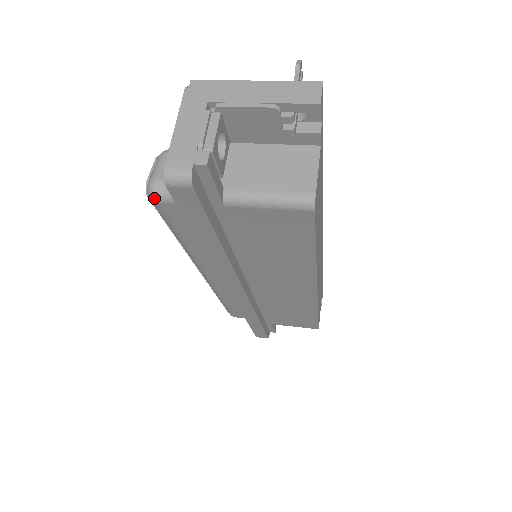
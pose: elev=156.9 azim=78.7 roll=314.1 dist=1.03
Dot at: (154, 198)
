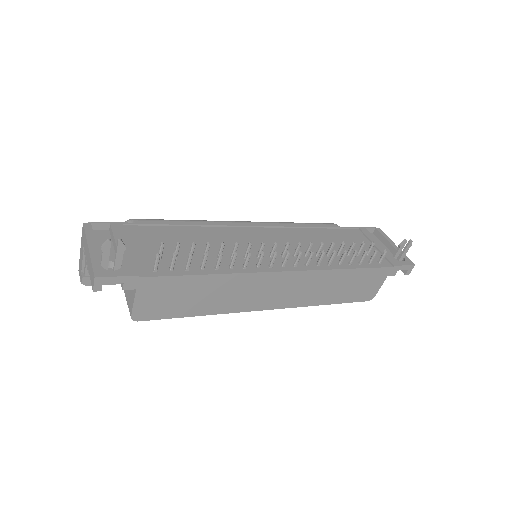
Dot at: occluded
